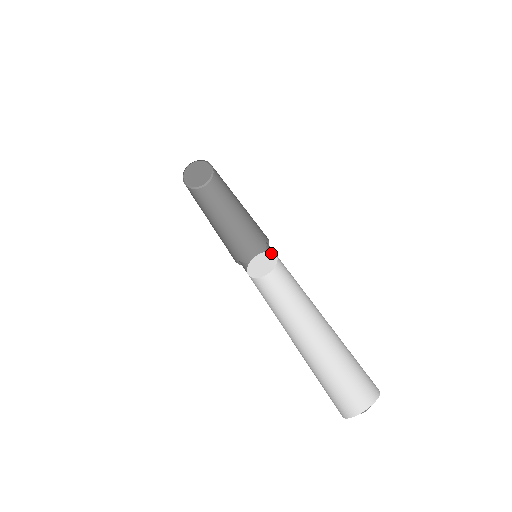
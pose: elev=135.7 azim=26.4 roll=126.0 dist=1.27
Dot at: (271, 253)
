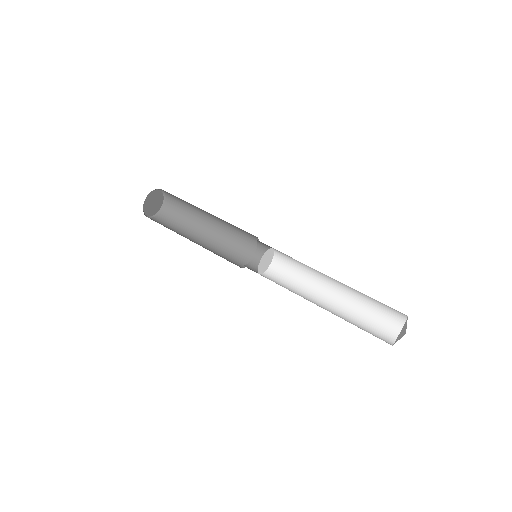
Dot at: (273, 253)
